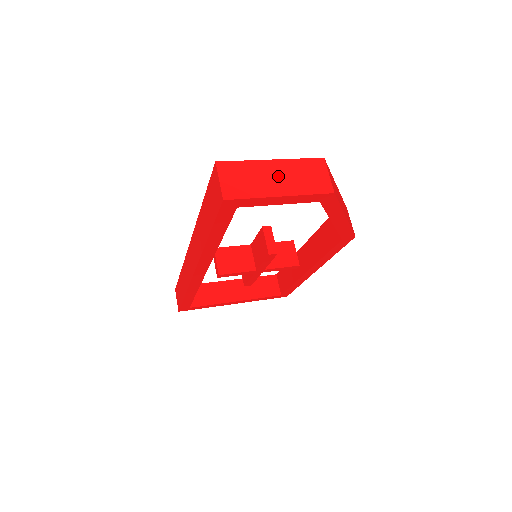
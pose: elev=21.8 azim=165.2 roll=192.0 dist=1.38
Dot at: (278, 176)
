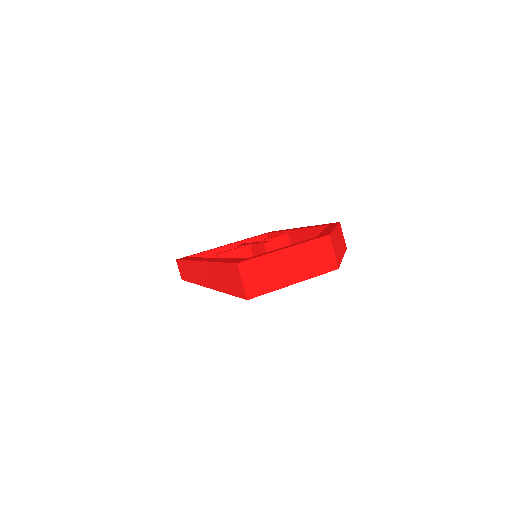
Dot at: (291, 264)
